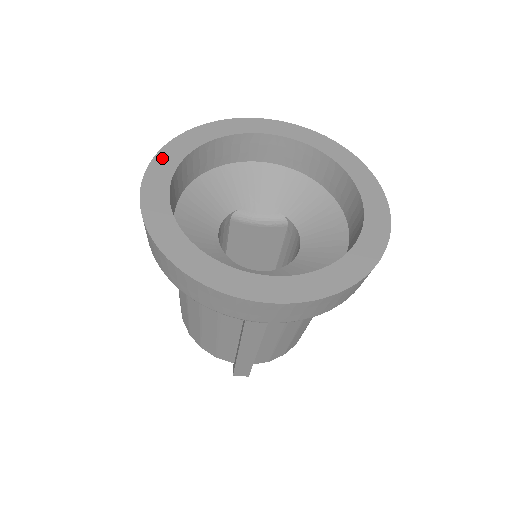
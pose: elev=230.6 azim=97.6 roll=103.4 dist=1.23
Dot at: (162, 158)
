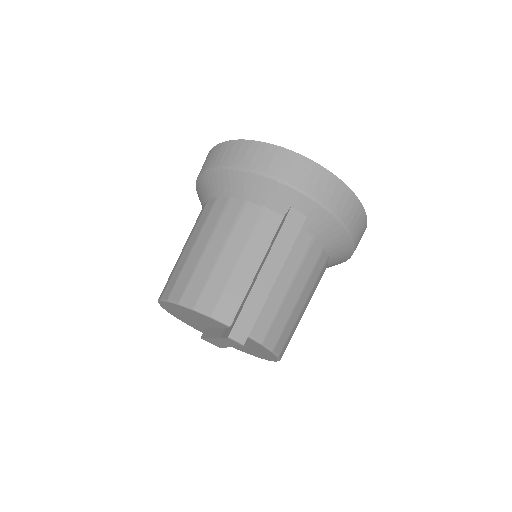
Dot at: occluded
